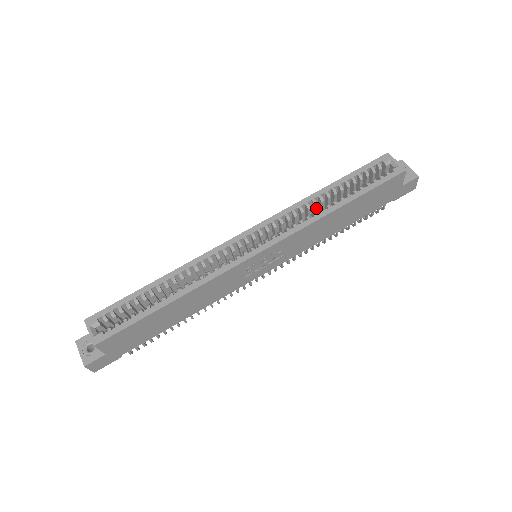
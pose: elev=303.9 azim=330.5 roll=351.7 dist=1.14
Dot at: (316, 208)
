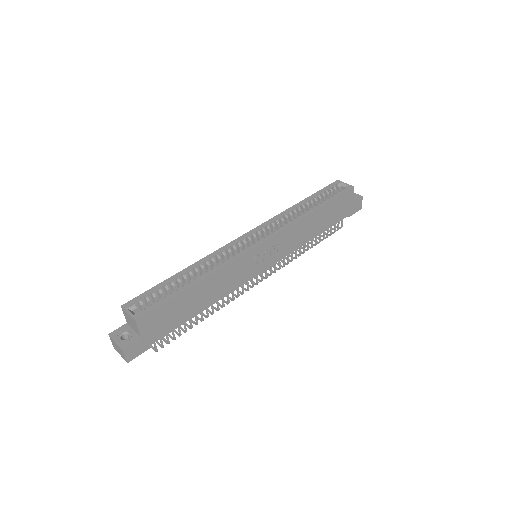
Dot at: occluded
